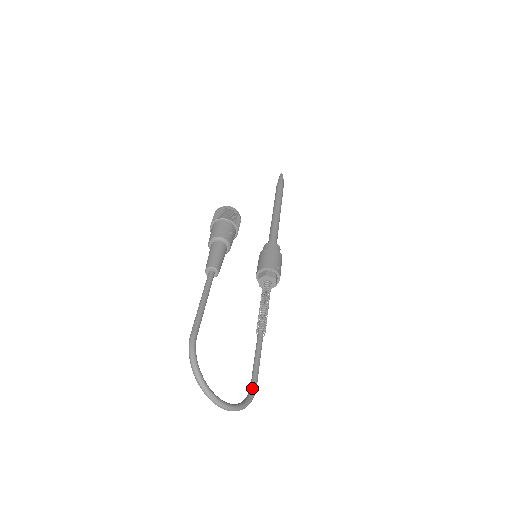
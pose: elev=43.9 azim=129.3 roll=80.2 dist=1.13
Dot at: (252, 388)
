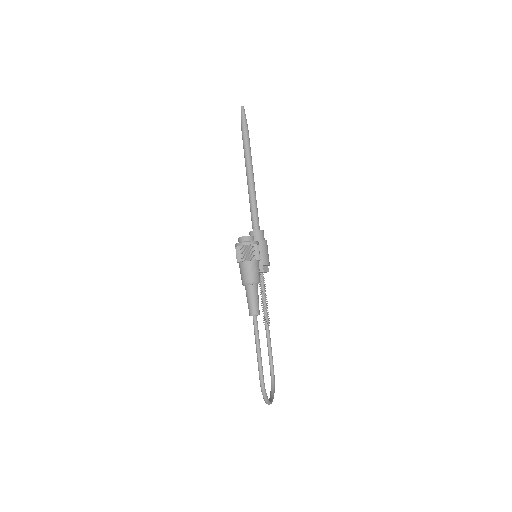
Dot at: (273, 372)
